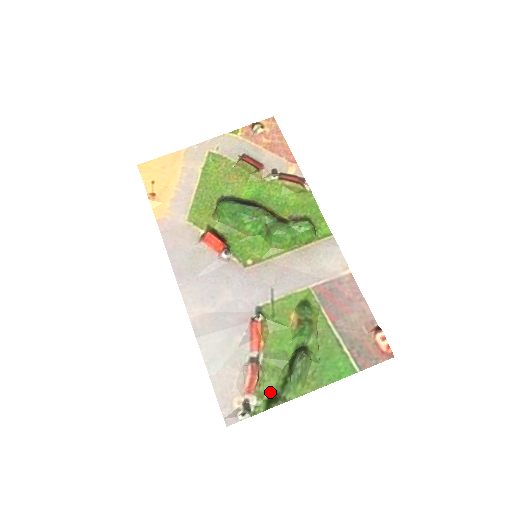
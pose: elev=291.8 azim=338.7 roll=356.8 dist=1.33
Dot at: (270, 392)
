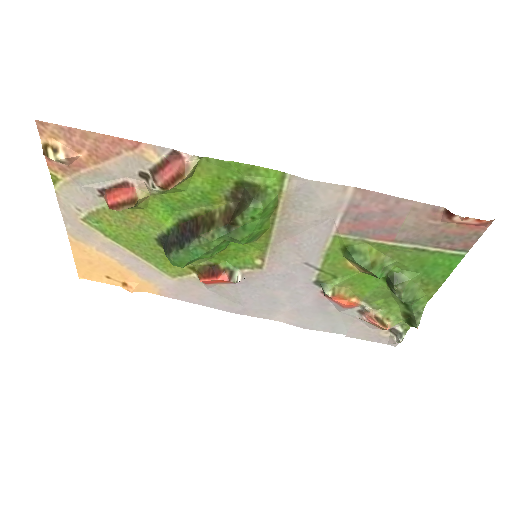
Dot at: (401, 314)
